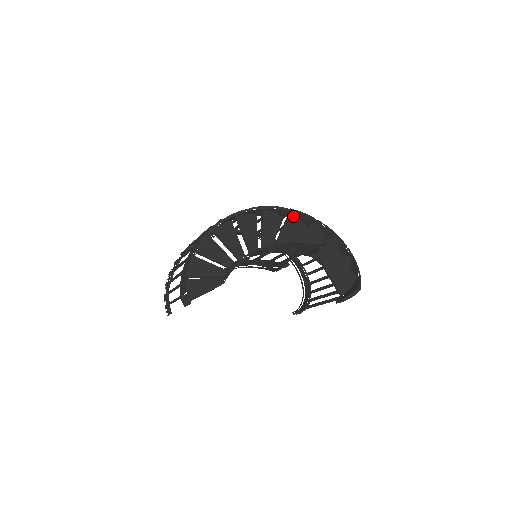
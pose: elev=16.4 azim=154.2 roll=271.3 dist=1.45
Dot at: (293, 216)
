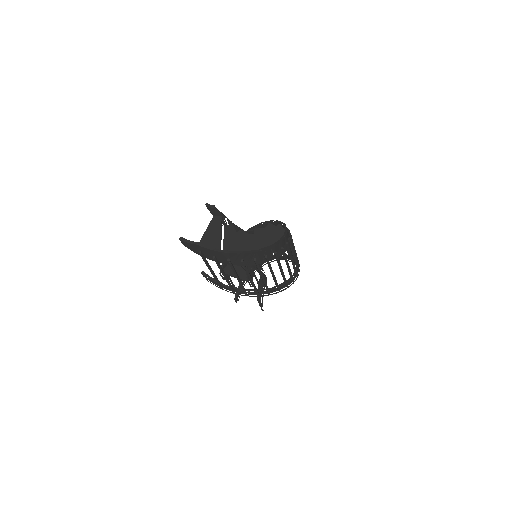
Dot at: (283, 233)
